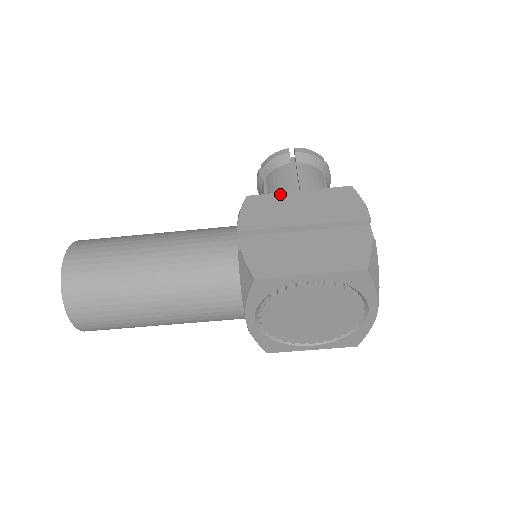
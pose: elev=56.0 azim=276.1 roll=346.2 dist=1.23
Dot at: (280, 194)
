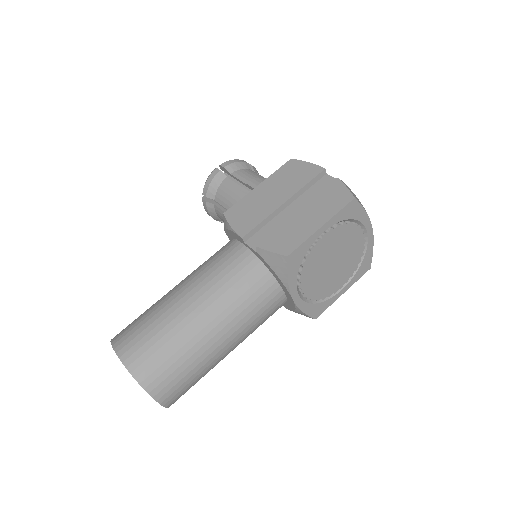
Dot at: (247, 196)
